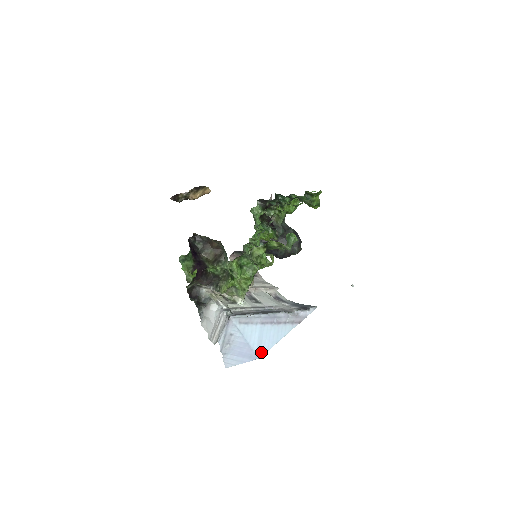
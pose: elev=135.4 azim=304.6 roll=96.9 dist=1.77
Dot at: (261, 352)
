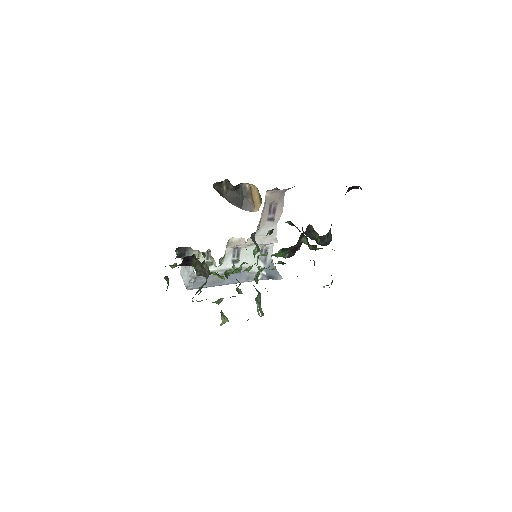
Dot at: occluded
